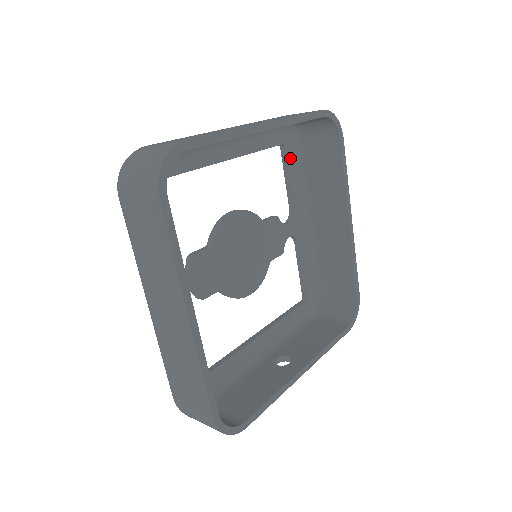
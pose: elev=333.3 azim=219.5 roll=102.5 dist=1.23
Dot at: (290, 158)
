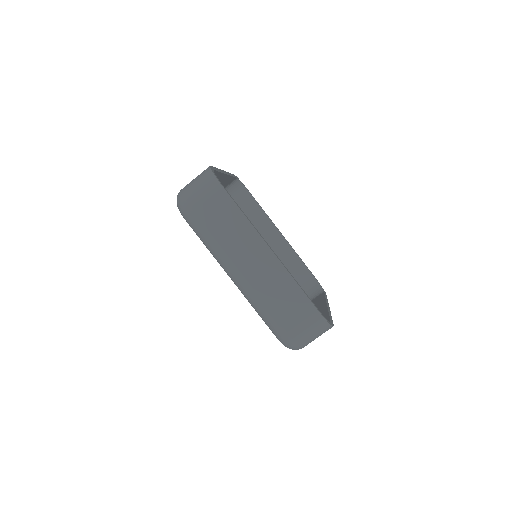
Dot at: occluded
